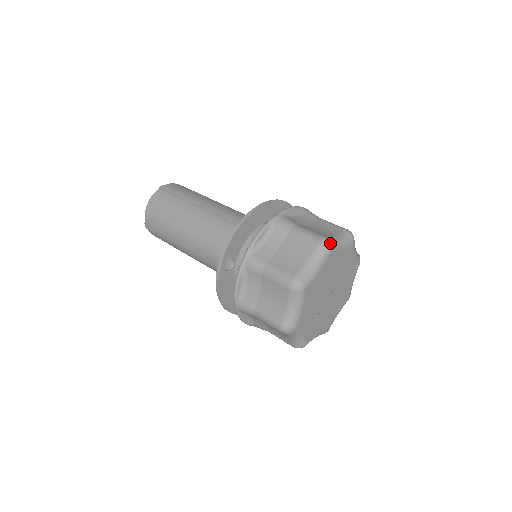
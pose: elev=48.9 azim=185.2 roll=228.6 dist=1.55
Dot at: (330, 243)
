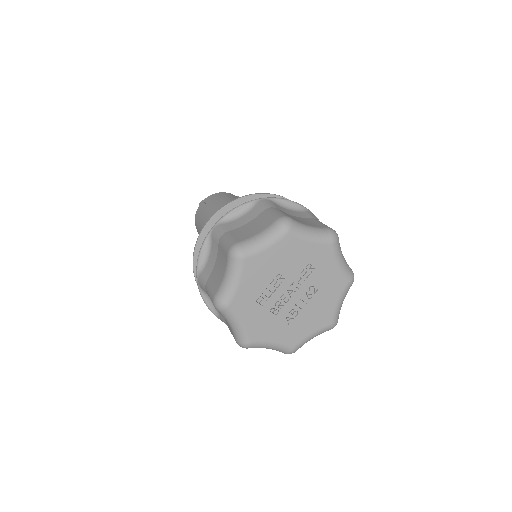
Dot at: (240, 249)
